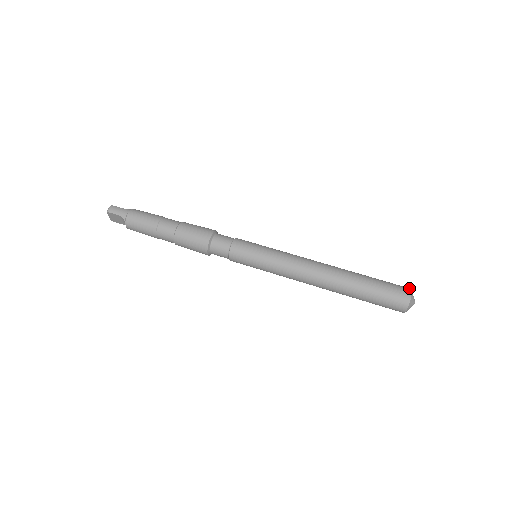
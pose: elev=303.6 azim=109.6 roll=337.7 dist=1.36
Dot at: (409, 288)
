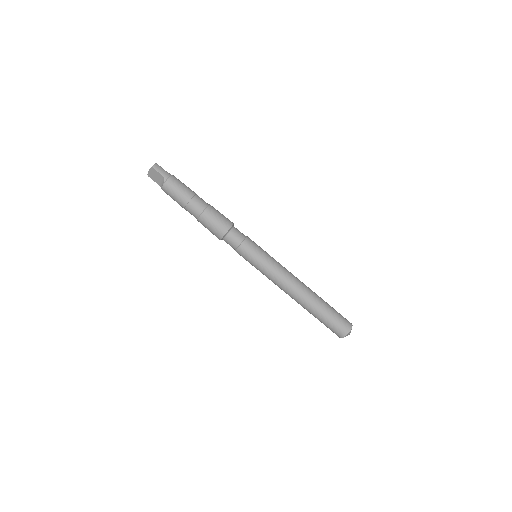
Dot at: occluded
